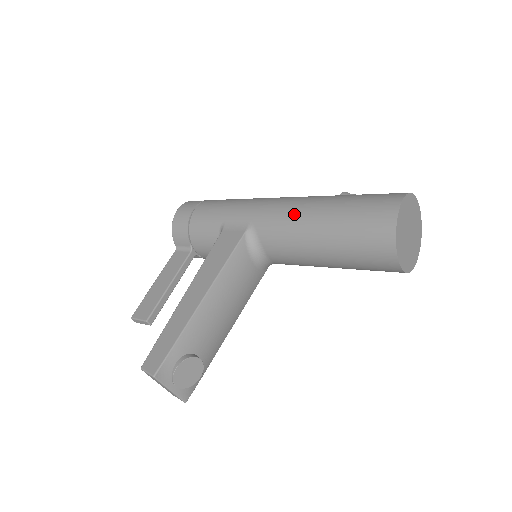
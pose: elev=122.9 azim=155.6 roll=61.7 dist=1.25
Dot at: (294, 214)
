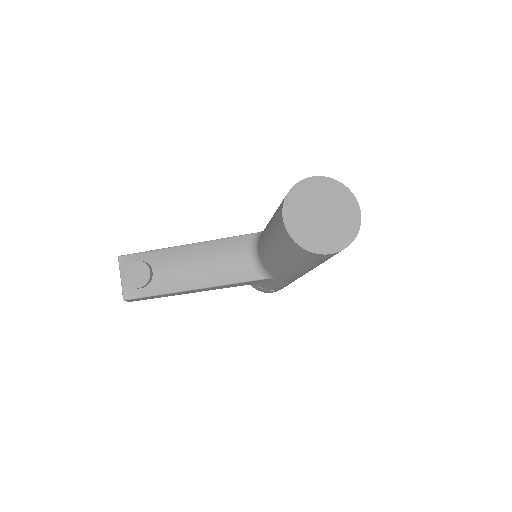
Dot at: occluded
